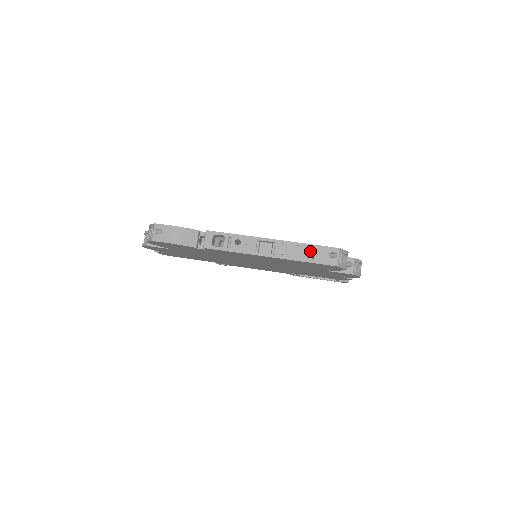
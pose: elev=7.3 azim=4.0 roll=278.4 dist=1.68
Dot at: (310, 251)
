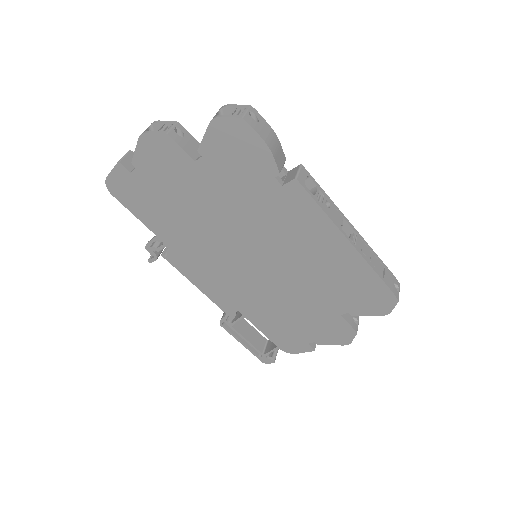
Dot at: (382, 268)
